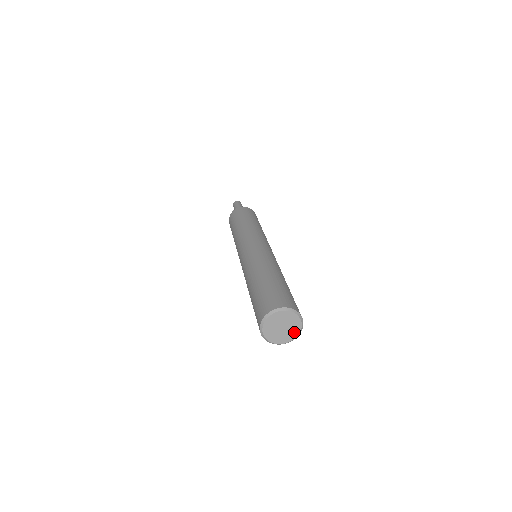
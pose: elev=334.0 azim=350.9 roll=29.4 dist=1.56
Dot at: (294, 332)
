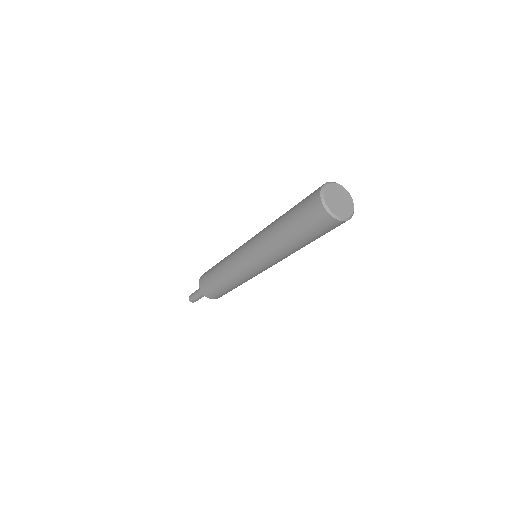
Dot at: (350, 206)
